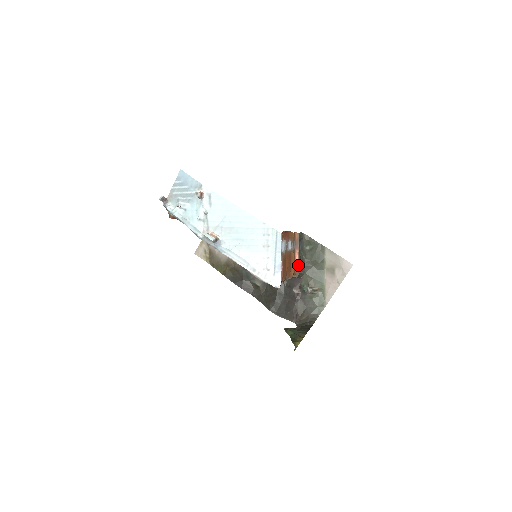
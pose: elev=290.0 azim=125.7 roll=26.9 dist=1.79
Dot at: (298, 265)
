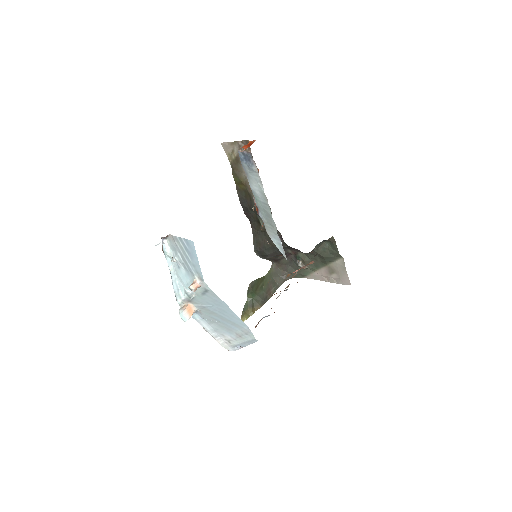
Dot at: occluded
